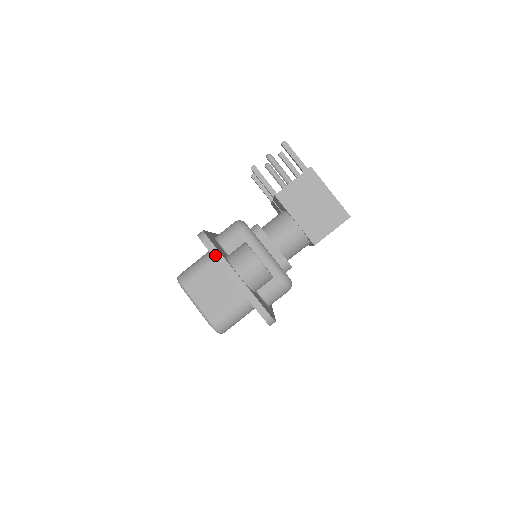
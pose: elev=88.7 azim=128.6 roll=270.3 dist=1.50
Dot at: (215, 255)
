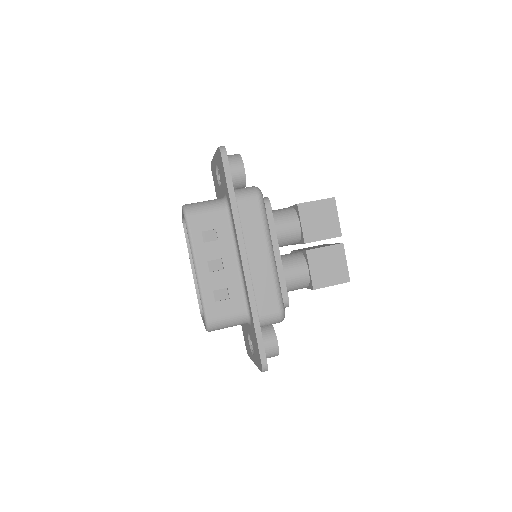
Dot at: occluded
